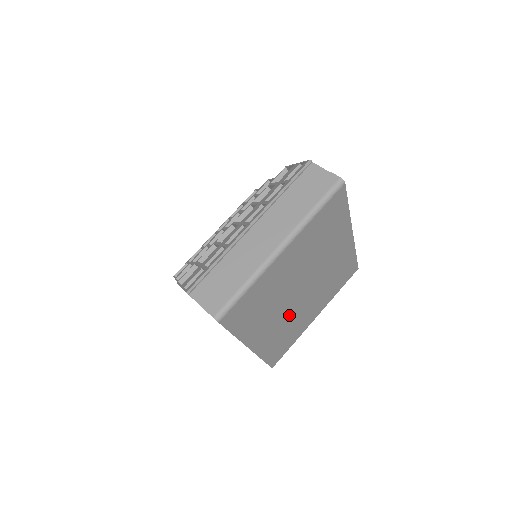
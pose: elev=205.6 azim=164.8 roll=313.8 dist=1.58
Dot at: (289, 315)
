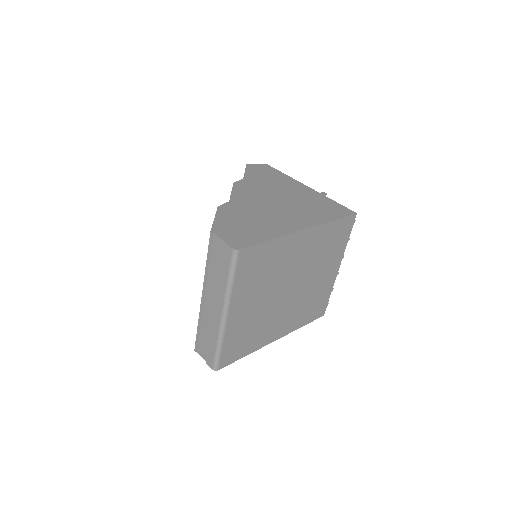
Dot at: (296, 302)
